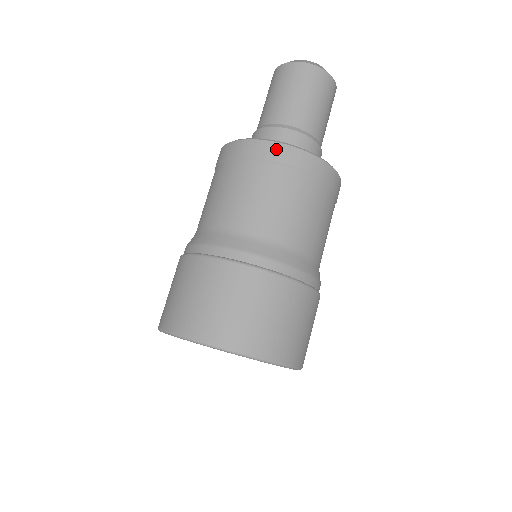
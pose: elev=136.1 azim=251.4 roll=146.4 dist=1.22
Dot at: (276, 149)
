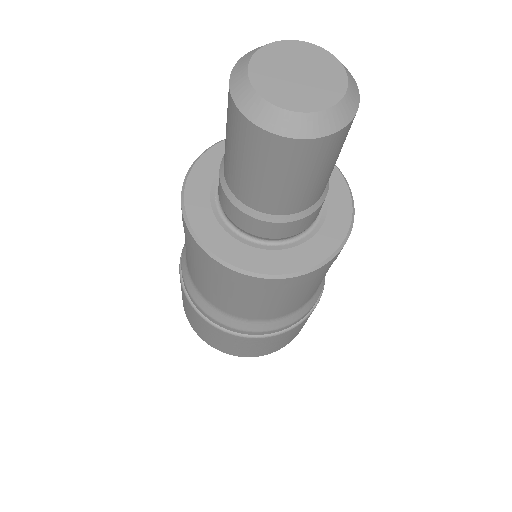
Dot at: (255, 282)
